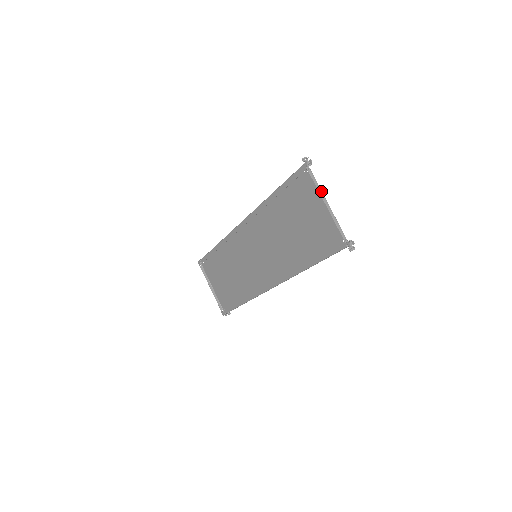
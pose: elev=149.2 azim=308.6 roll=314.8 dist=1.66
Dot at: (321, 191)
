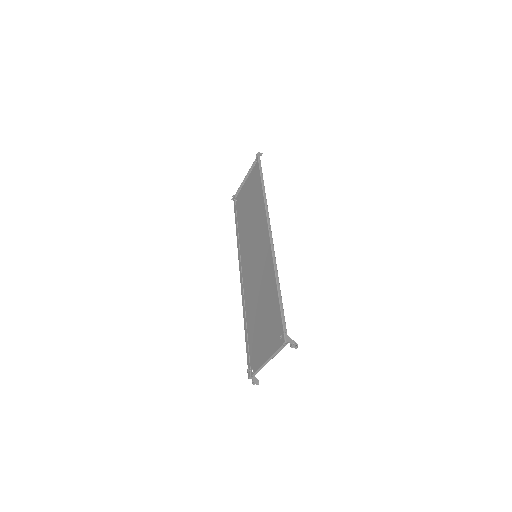
Dot at: (243, 185)
